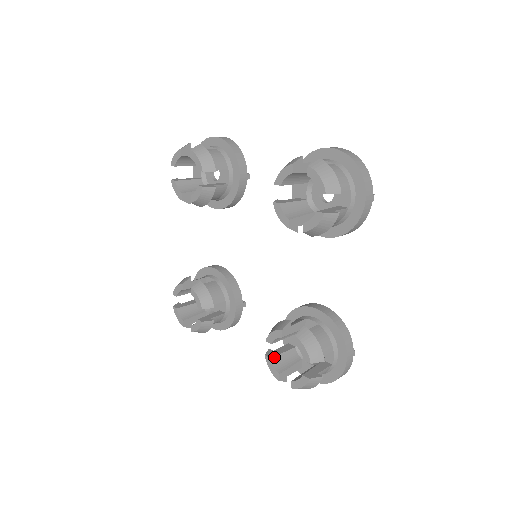
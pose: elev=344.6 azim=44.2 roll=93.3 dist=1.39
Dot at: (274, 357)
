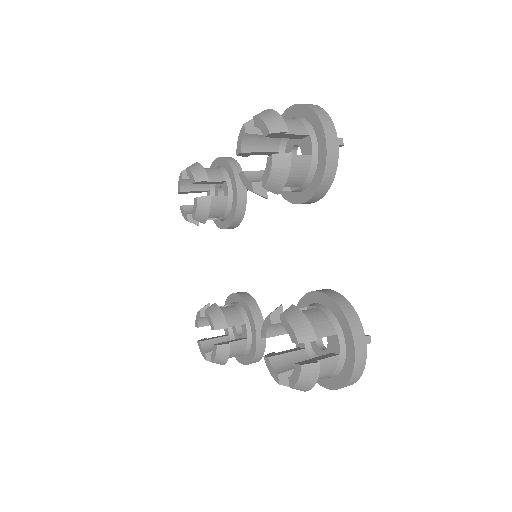
Dot at: (273, 357)
